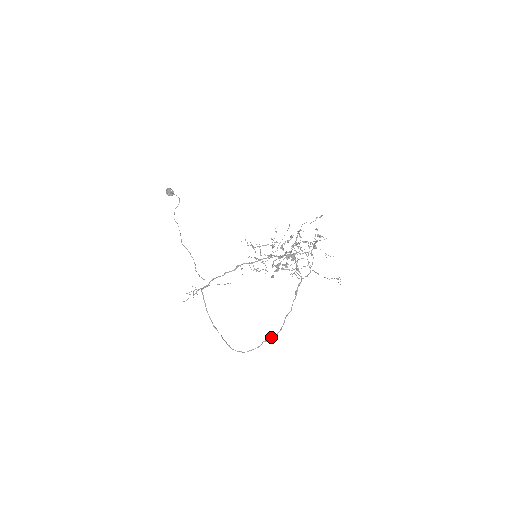
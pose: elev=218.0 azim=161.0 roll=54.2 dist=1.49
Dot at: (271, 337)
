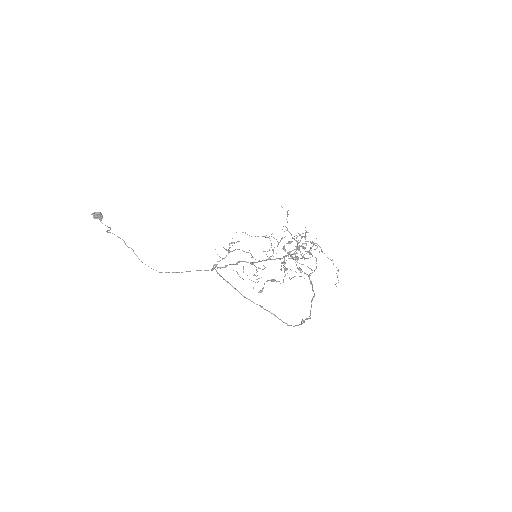
Dot at: (306, 319)
